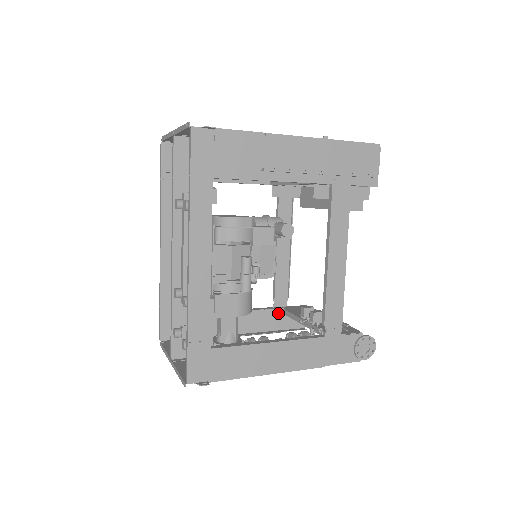
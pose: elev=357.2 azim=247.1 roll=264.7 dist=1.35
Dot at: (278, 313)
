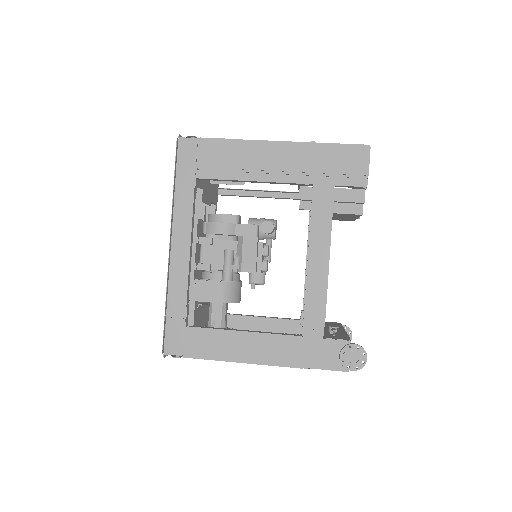
Dot at: occluded
